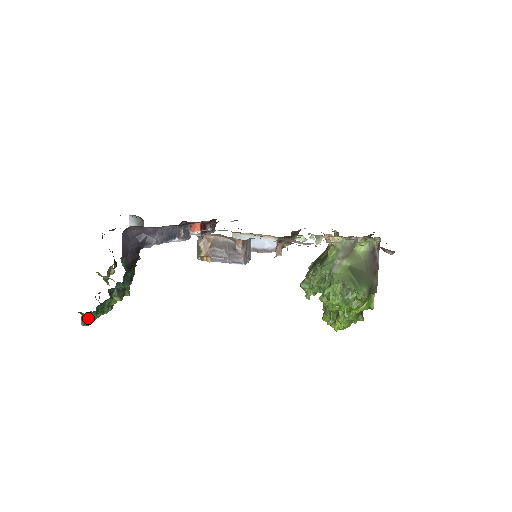
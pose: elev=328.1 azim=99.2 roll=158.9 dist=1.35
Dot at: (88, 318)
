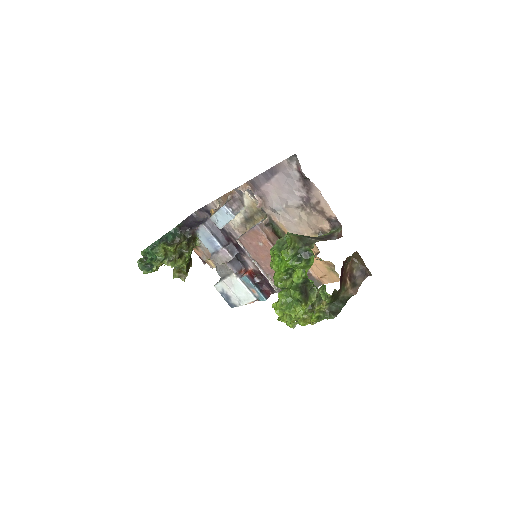
Dot at: (144, 262)
